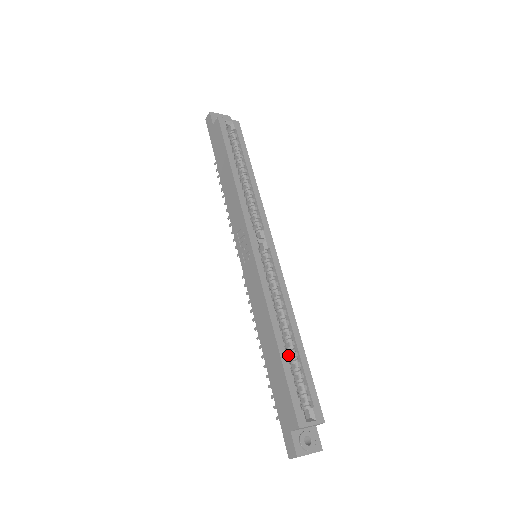
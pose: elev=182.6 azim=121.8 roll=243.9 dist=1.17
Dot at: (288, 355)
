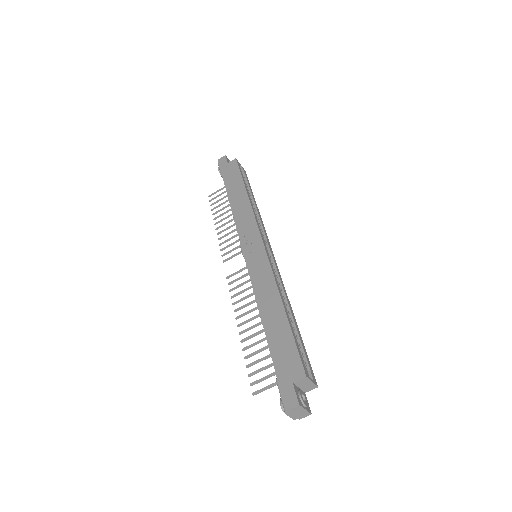
Dot at: occluded
